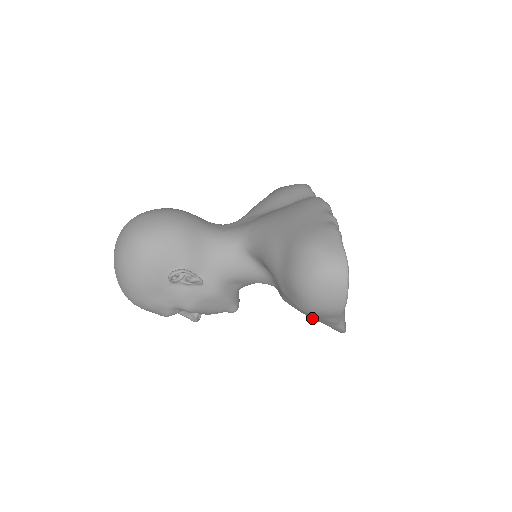
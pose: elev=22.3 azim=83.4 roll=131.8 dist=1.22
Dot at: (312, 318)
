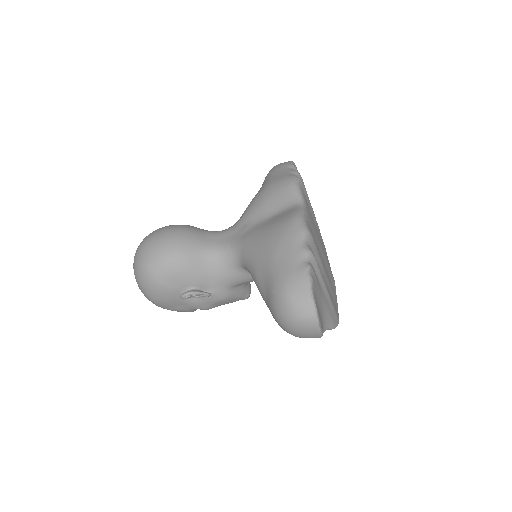
Dot at: occluded
